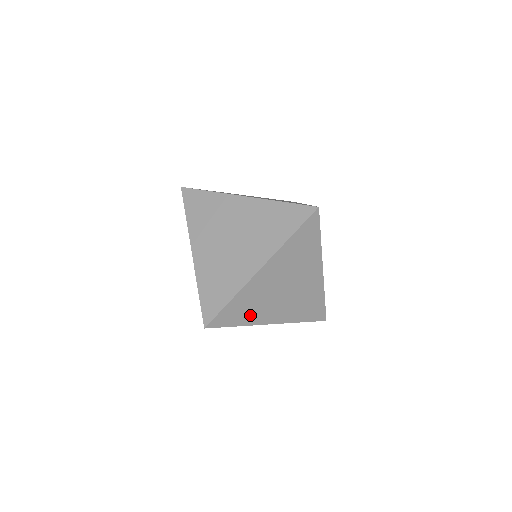
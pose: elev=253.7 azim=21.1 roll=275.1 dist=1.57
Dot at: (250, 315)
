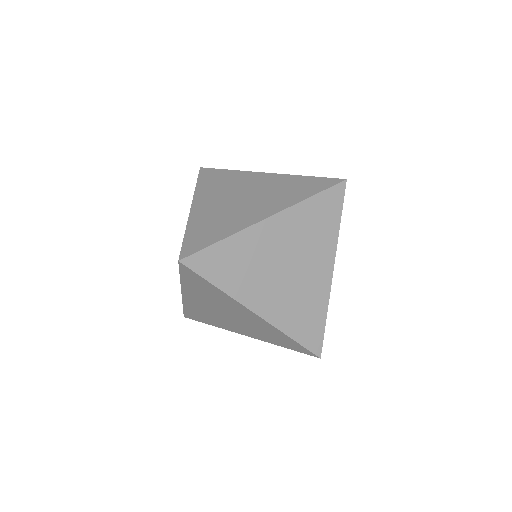
Dot at: occluded
